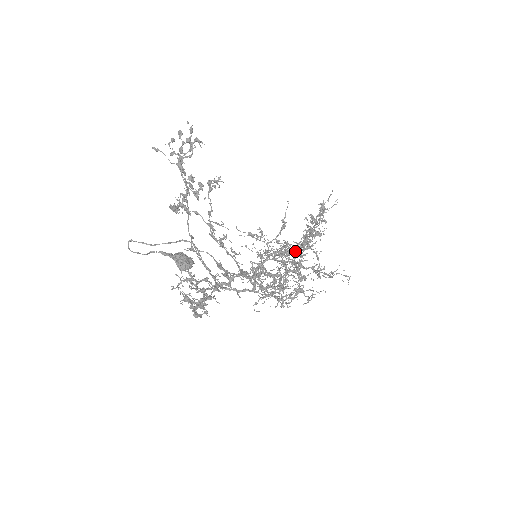
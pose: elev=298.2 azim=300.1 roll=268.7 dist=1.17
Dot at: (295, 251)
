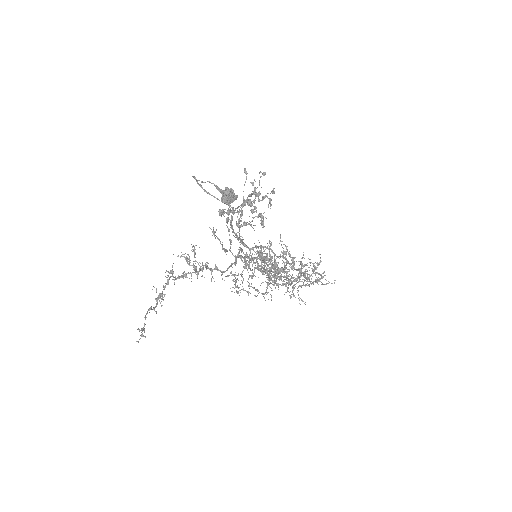
Dot at: (278, 277)
